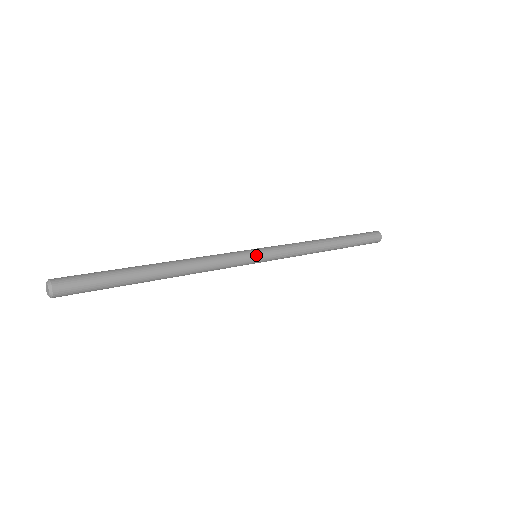
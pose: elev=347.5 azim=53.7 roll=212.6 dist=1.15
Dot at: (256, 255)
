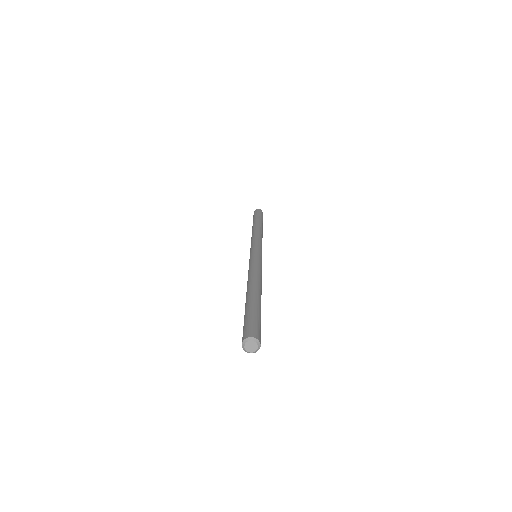
Dot at: occluded
